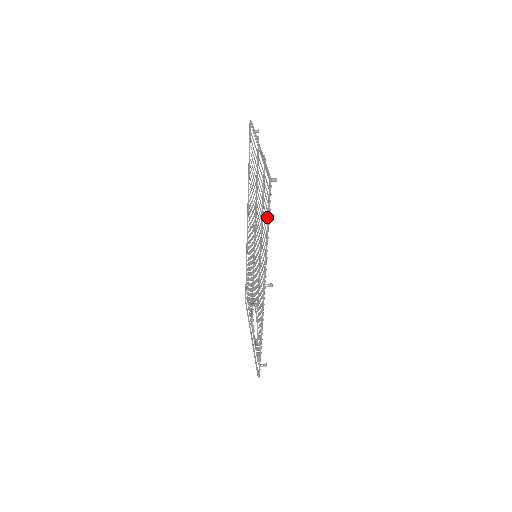
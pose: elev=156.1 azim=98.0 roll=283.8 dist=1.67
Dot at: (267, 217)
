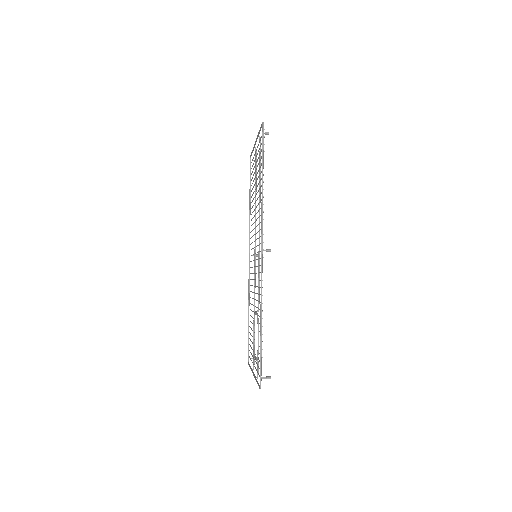
Dot at: (262, 158)
